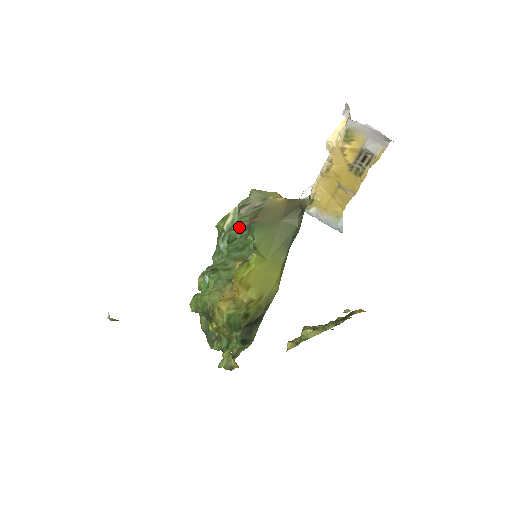
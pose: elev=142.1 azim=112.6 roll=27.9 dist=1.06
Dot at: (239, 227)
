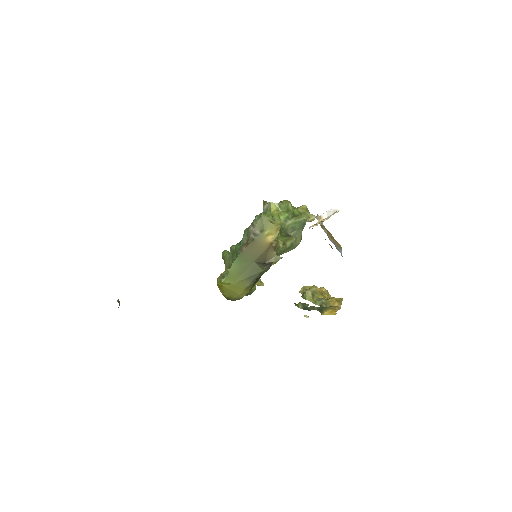
Dot at: (245, 237)
